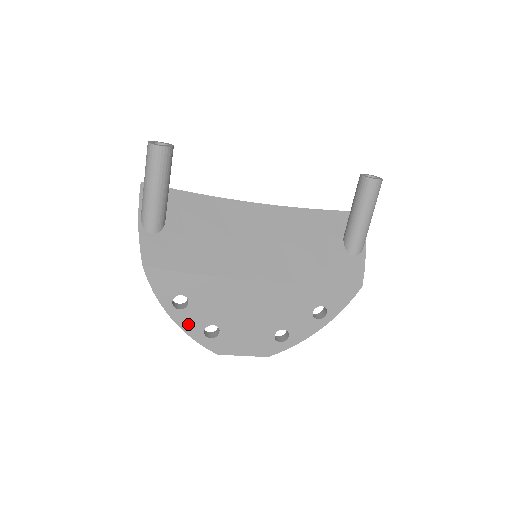
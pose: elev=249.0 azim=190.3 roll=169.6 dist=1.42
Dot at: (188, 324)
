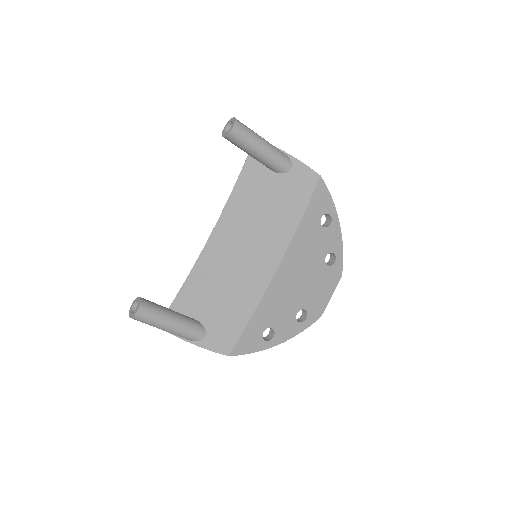
Dot at: (288, 333)
